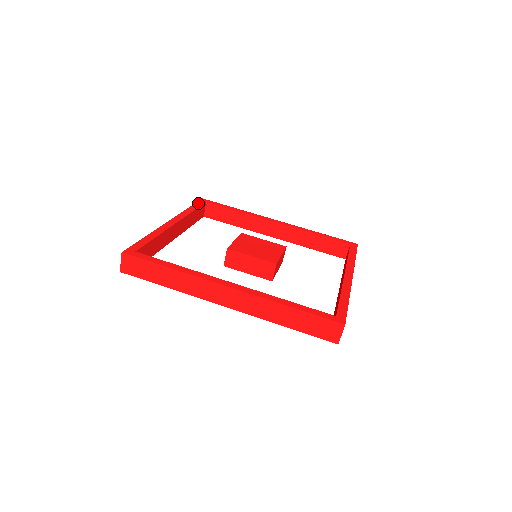
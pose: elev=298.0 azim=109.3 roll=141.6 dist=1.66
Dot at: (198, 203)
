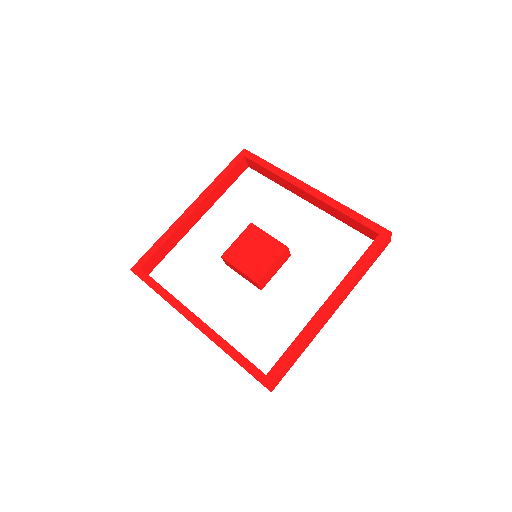
Dot at: (234, 162)
